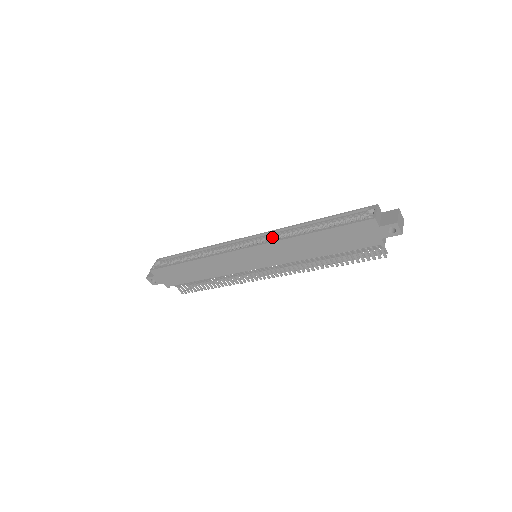
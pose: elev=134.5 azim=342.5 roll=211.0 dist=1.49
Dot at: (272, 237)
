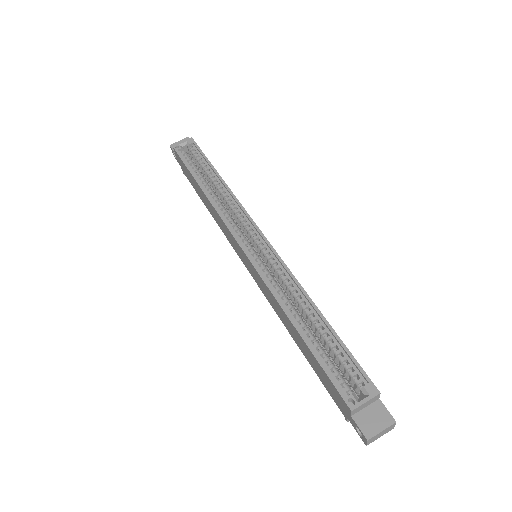
Dot at: (275, 268)
